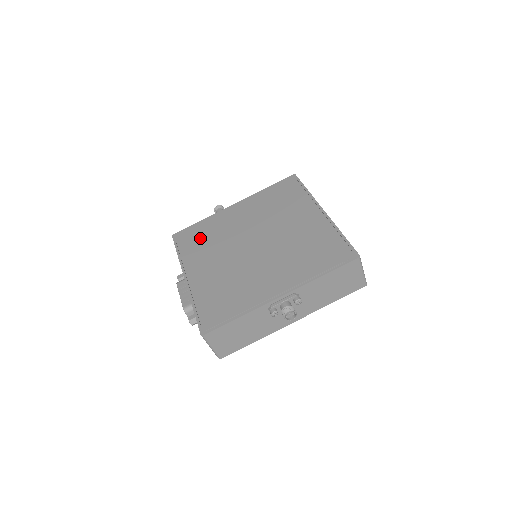
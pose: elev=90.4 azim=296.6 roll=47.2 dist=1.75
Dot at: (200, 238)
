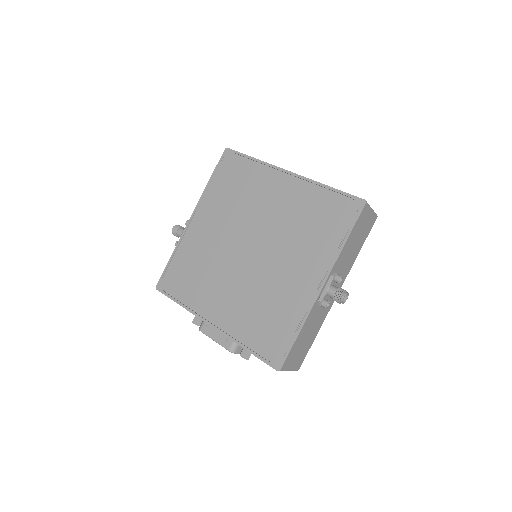
Dot at: (188, 274)
